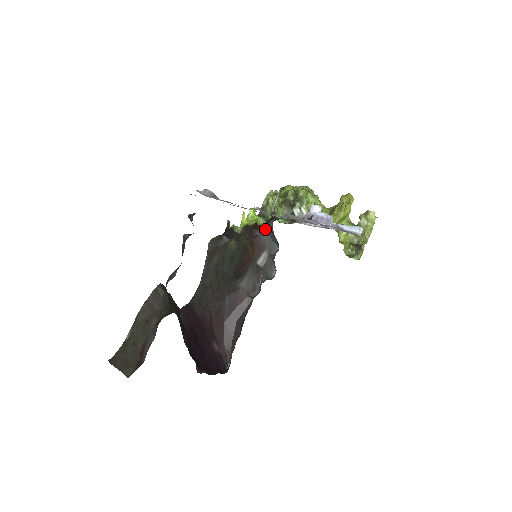
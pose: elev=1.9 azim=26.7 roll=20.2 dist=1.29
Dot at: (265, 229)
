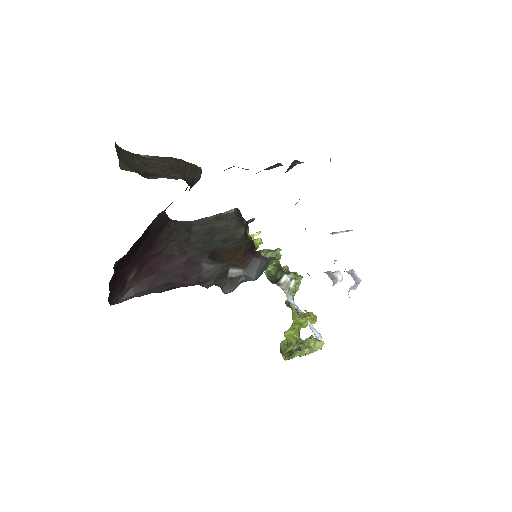
Dot at: (262, 258)
